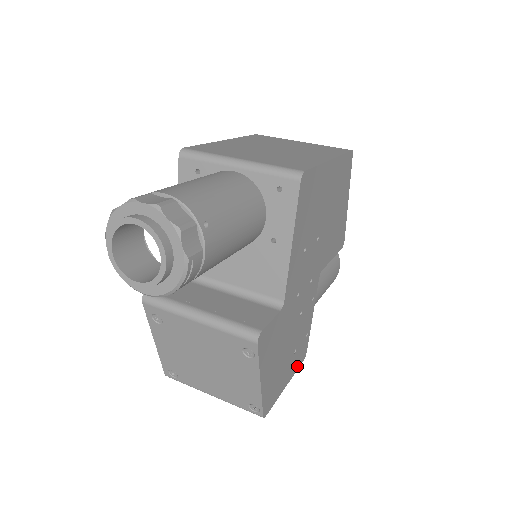
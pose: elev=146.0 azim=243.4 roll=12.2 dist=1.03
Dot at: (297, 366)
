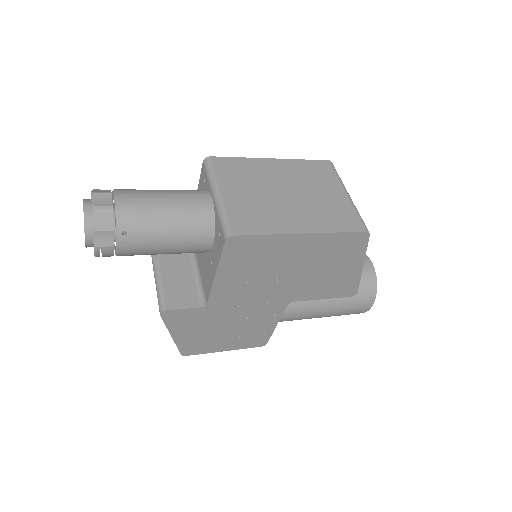
Dot at: (247, 346)
